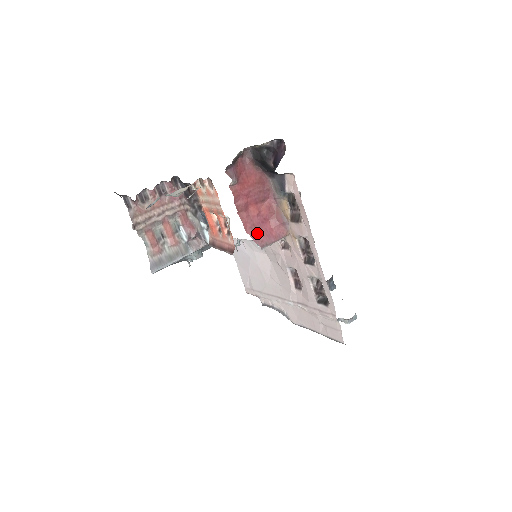
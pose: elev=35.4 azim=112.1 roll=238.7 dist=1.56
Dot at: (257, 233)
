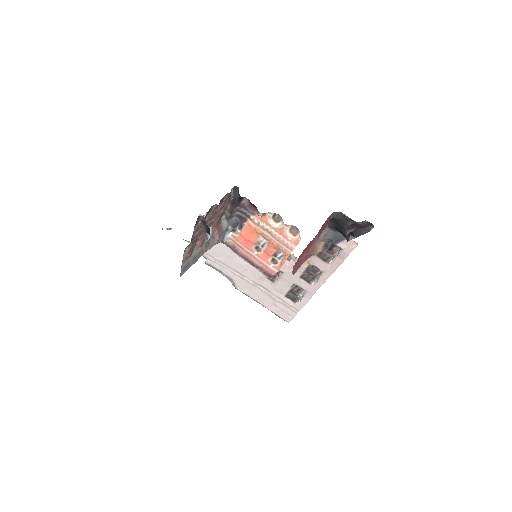
Dot at: (296, 266)
